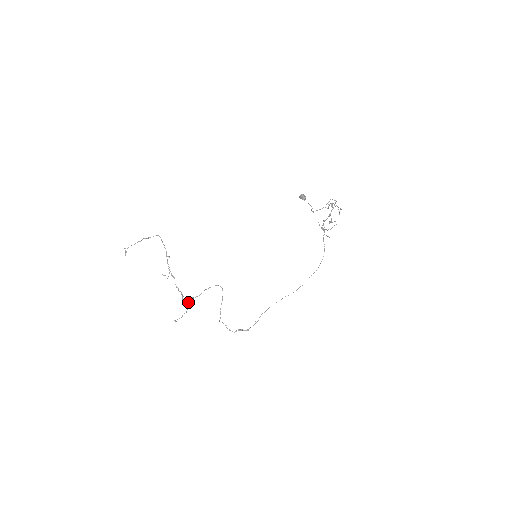
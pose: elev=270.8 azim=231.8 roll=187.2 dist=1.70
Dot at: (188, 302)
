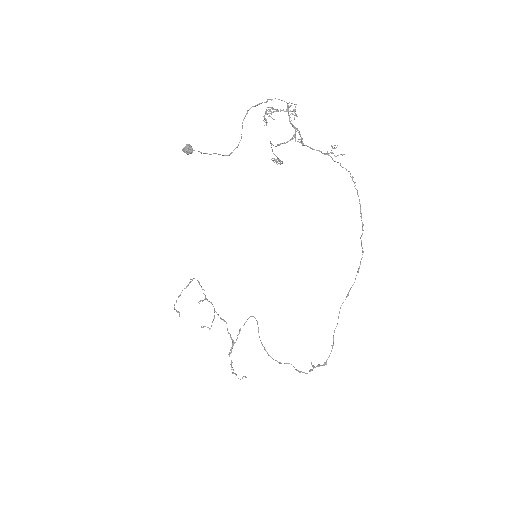
Dot at: (228, 354)
